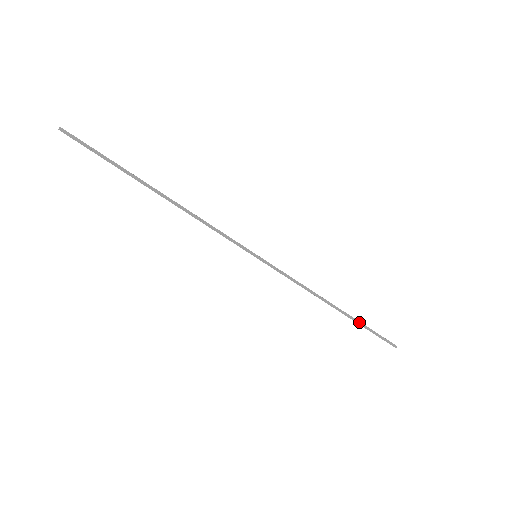
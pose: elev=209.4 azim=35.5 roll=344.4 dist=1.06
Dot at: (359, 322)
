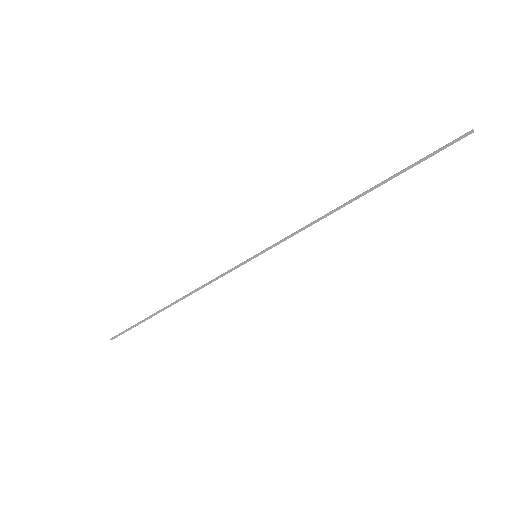
Dot at: (397, 175)
